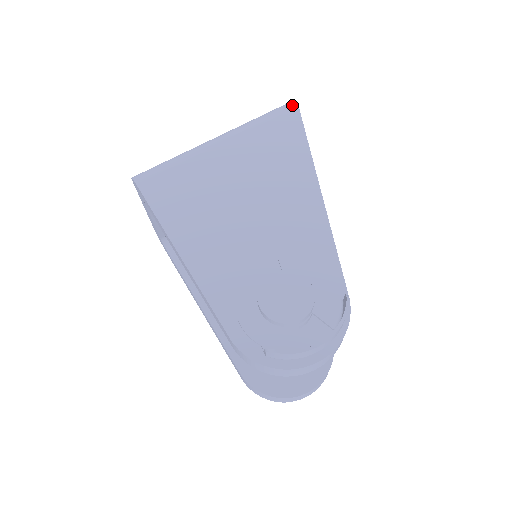
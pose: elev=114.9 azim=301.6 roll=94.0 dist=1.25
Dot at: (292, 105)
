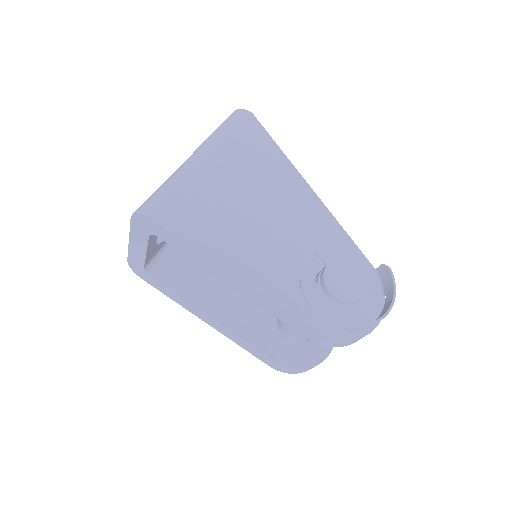
Dot at: (246, 112)
